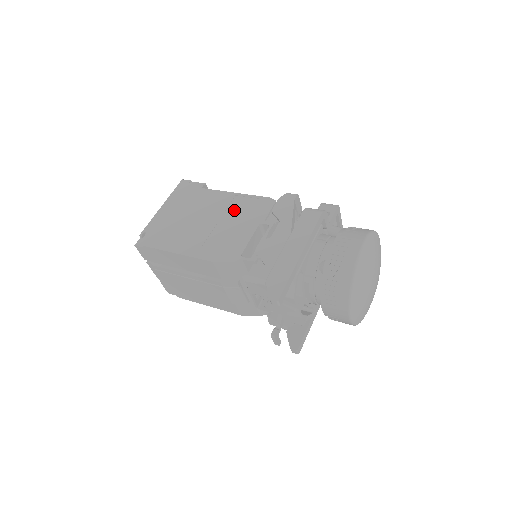
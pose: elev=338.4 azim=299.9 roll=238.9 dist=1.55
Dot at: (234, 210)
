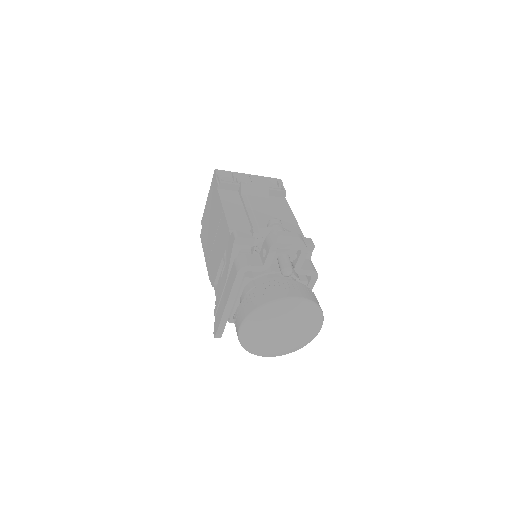
Dot at: (220, 230)
